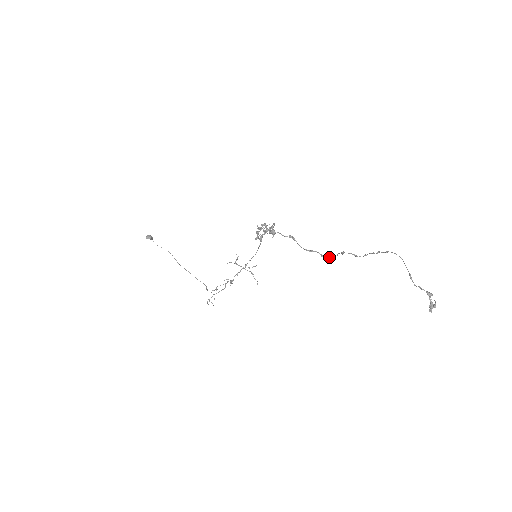
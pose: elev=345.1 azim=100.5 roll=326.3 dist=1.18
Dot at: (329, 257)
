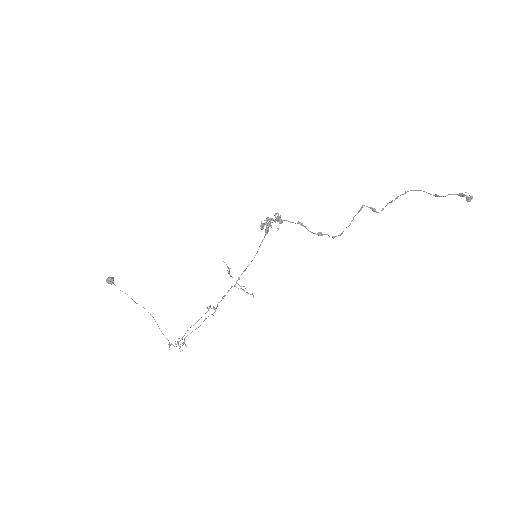
Dot at: (341, 233)
